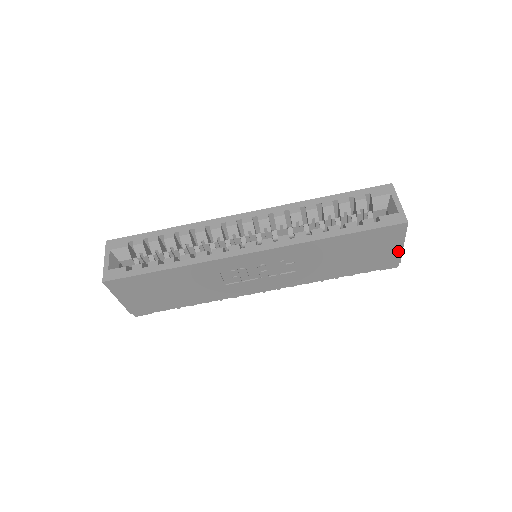
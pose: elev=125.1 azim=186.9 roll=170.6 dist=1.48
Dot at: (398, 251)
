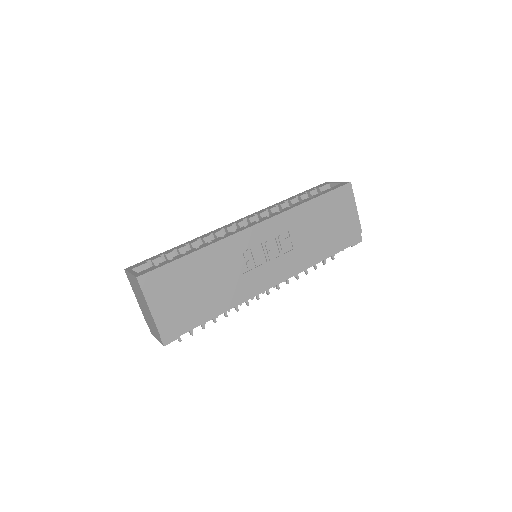
Dot at: (356, 217)
